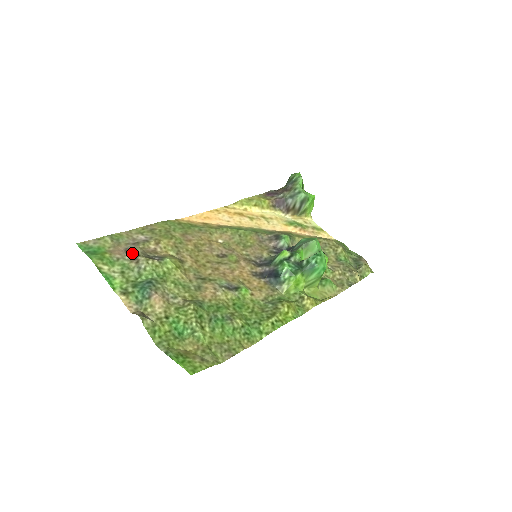
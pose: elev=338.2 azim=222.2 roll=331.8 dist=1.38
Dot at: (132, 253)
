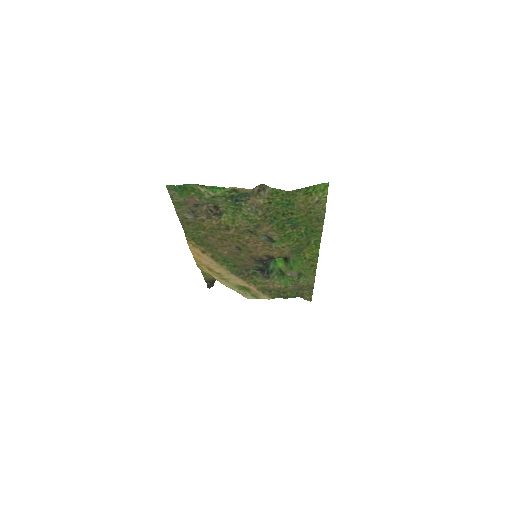
Dot at: (203, 204)
